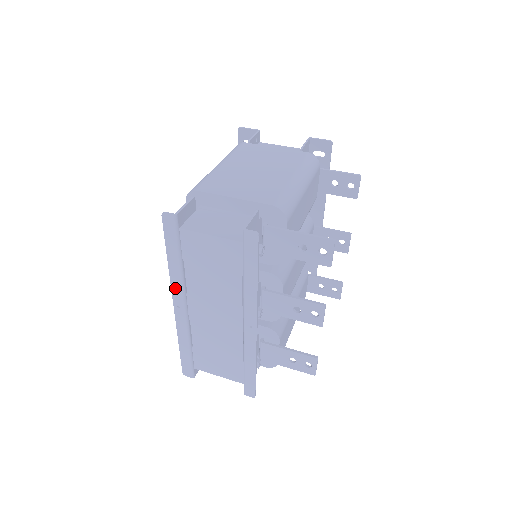
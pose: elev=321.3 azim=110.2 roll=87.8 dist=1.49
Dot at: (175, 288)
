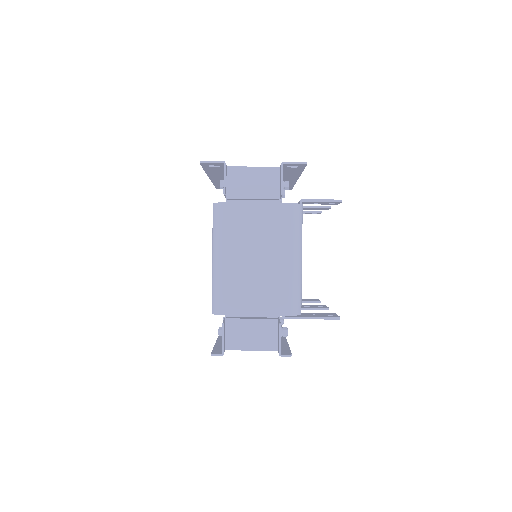
Dot at: occluded
